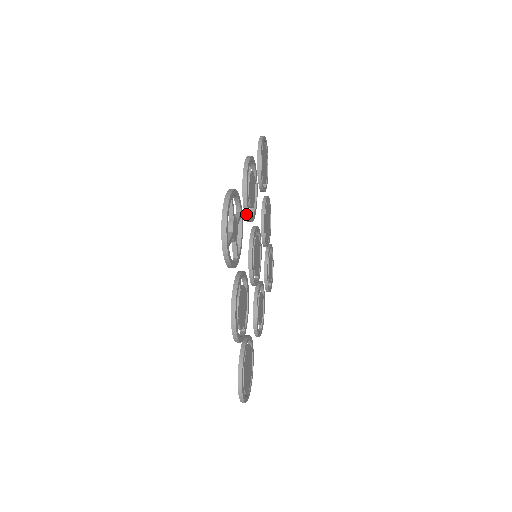
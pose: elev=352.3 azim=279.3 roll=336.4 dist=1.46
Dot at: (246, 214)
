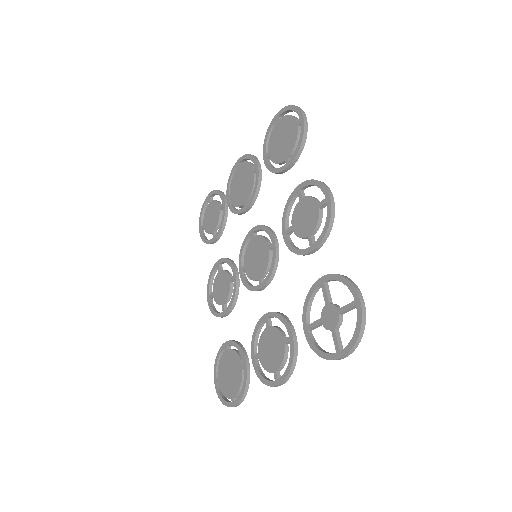
Dot at: (303, 255)
